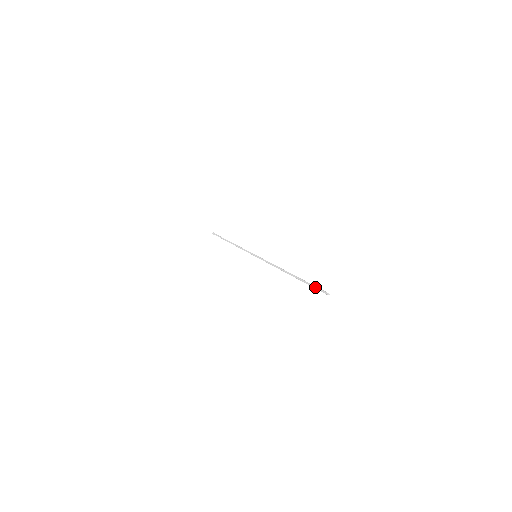
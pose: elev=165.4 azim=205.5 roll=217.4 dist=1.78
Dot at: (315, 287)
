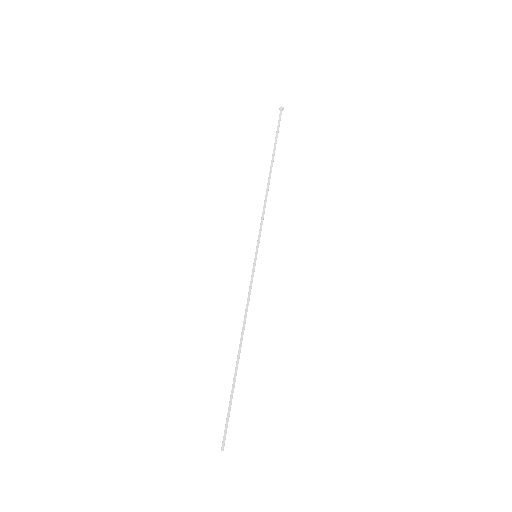
Dot at: (226, 421)
